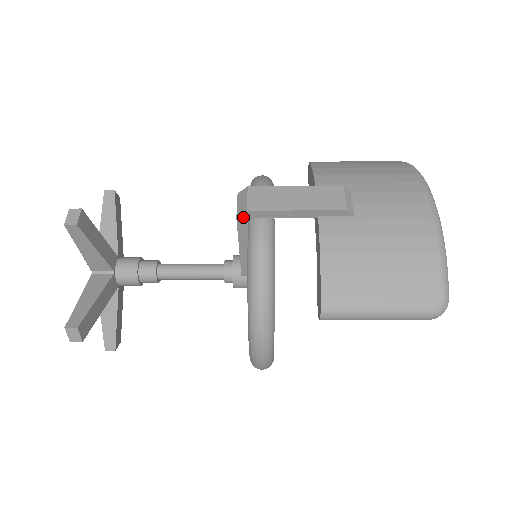
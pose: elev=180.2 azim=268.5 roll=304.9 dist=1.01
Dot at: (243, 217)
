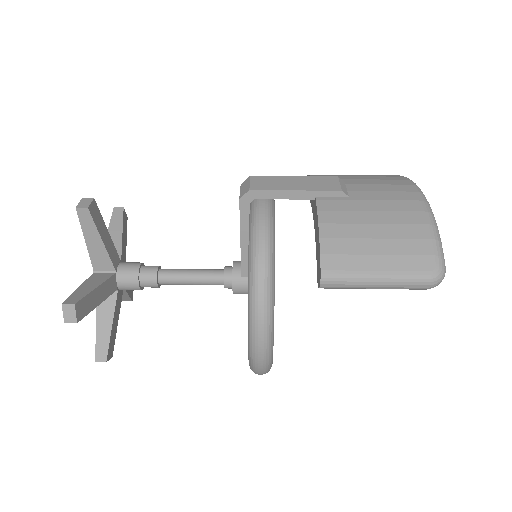
Dot at: (245, 198)
